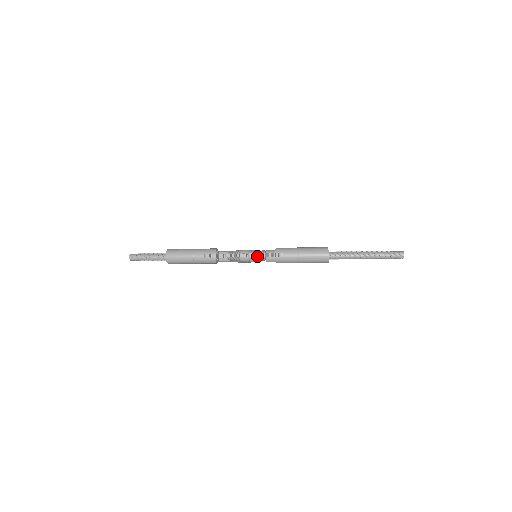
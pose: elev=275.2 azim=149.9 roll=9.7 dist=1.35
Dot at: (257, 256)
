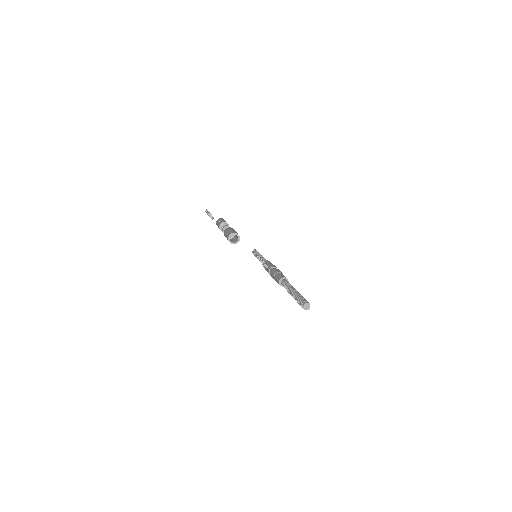
Dot at: (208, 214)
